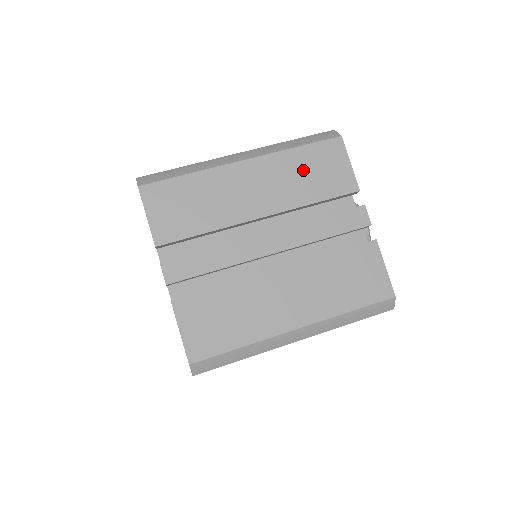
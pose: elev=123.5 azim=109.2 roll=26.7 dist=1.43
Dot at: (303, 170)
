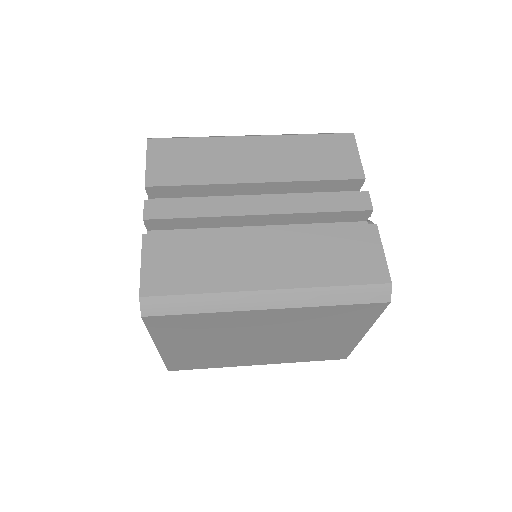
Dot at: (309, 153)
